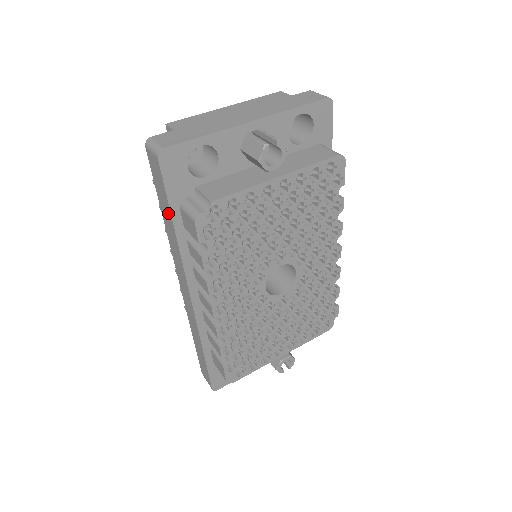
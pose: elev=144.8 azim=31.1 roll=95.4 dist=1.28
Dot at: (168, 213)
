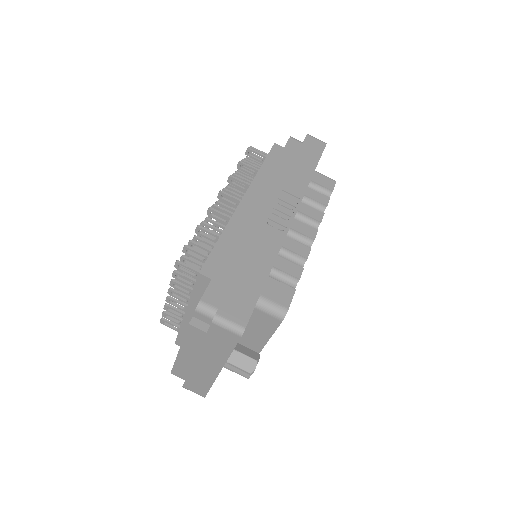
Dot at: occluded
